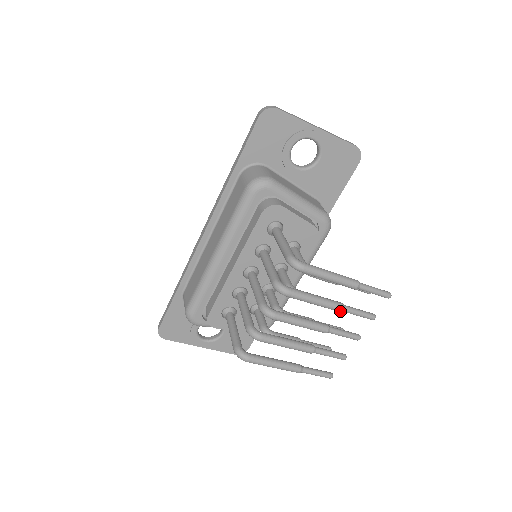
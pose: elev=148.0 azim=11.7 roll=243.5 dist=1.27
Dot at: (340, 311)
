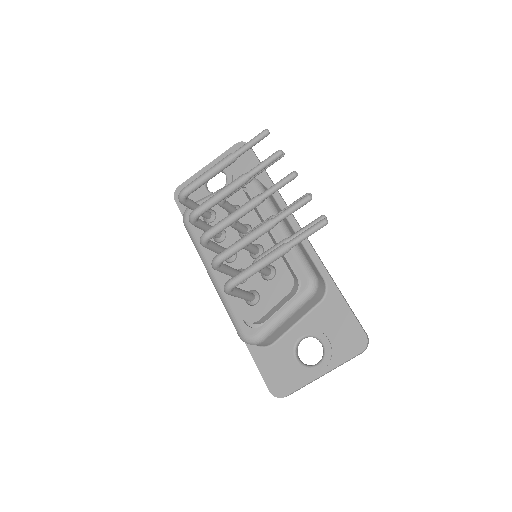
Dot at: (244, 178)
